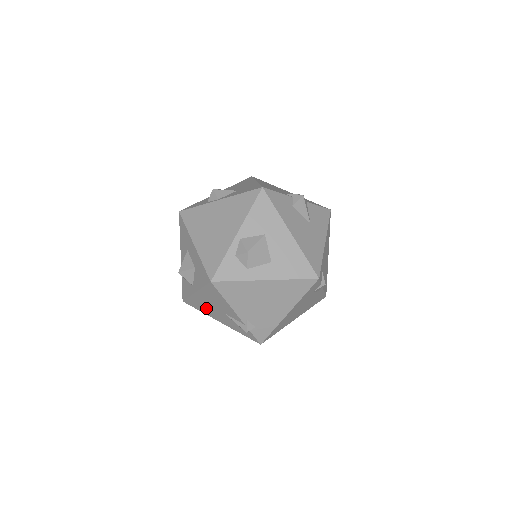
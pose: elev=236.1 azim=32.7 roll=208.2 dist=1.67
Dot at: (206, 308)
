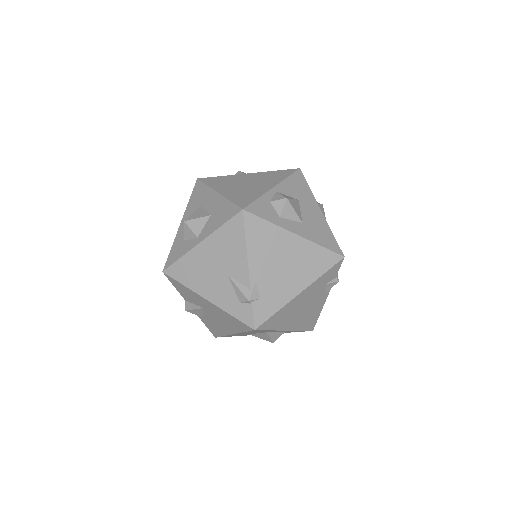
Dot at: (199, 273)
